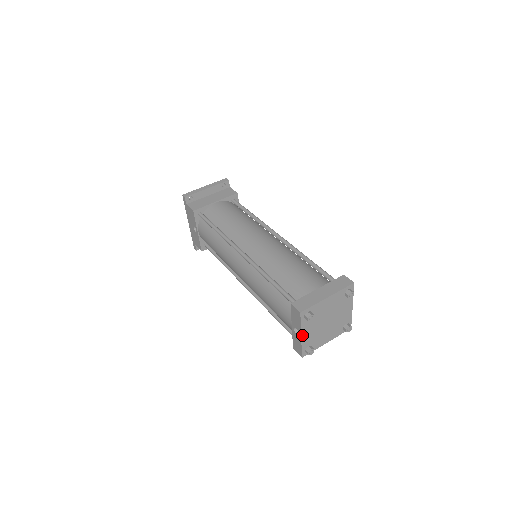
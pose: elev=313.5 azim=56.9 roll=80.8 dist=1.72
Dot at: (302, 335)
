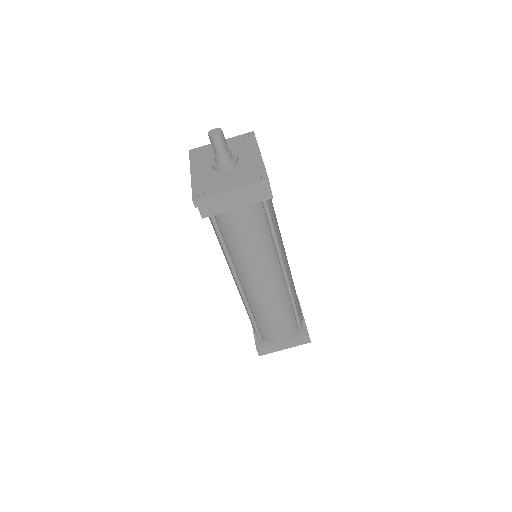
Dot at: occluded
